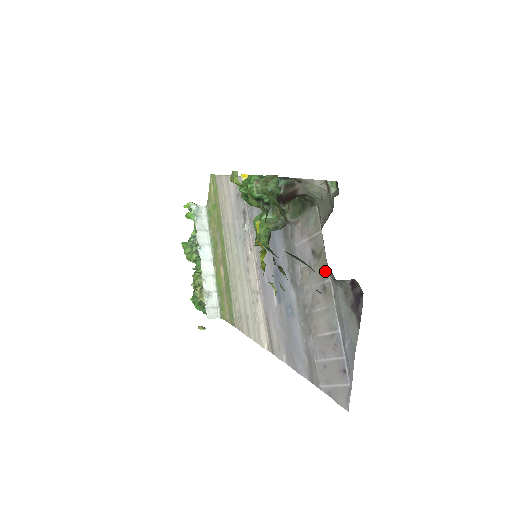
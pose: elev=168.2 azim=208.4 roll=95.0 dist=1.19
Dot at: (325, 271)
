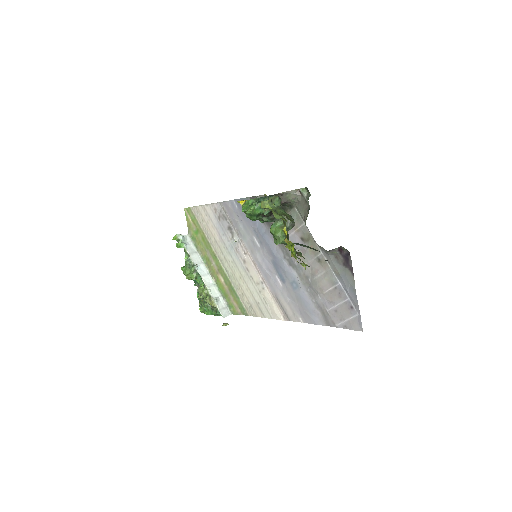
Dot at: (316, 248)
